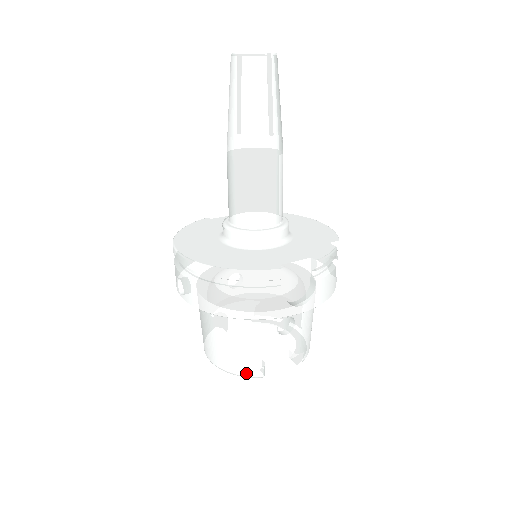
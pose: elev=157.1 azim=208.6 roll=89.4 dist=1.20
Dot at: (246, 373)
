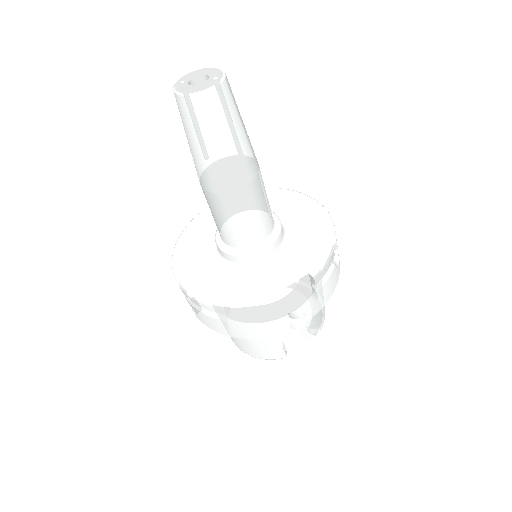
Dot at: (270, 358)
